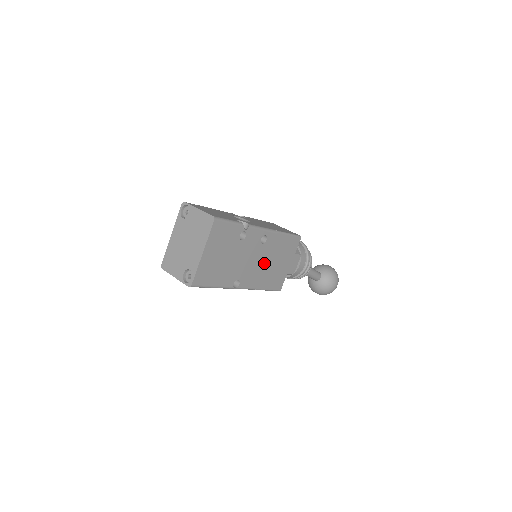
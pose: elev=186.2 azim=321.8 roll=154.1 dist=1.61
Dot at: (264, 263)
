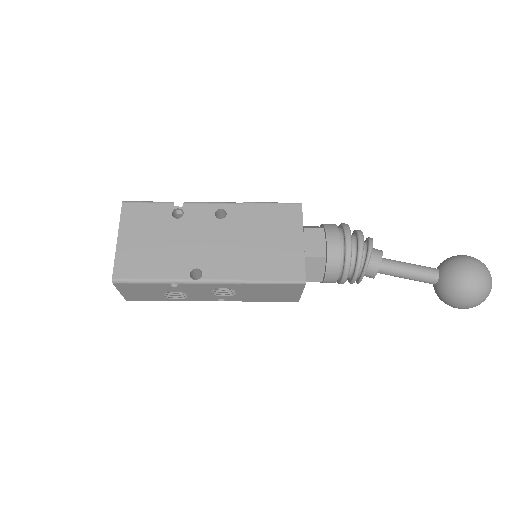
Dot at: (240, 244)
